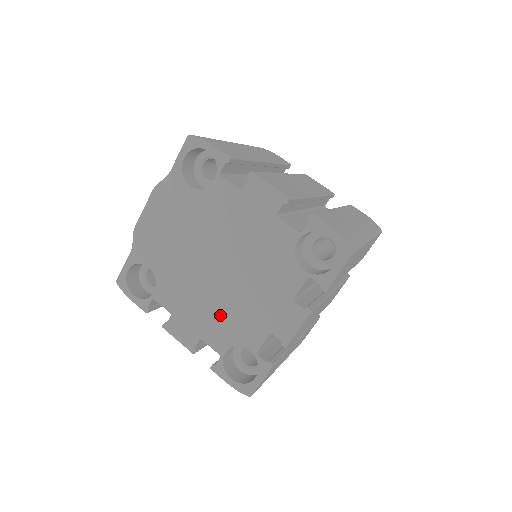
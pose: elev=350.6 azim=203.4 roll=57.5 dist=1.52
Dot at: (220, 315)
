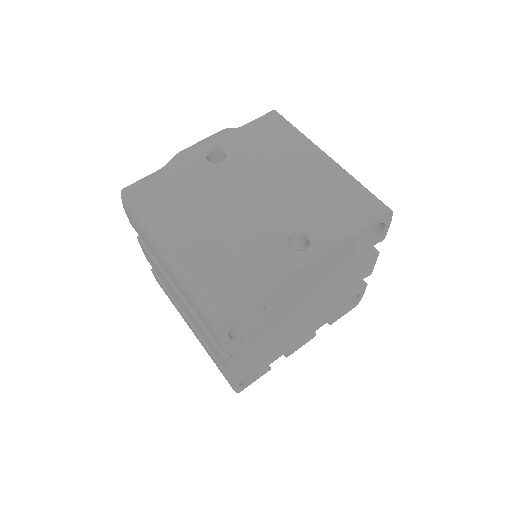
Dot at: (275, 344)
